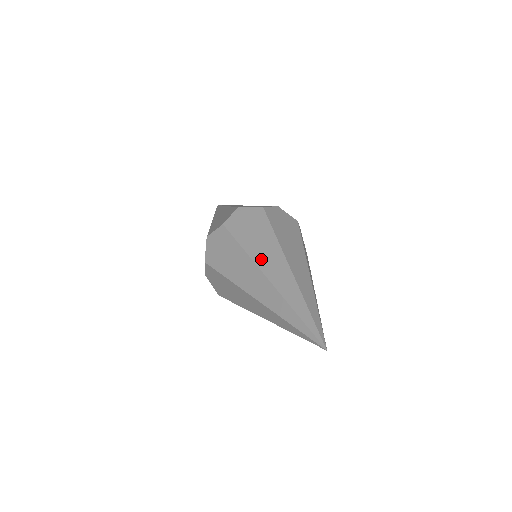
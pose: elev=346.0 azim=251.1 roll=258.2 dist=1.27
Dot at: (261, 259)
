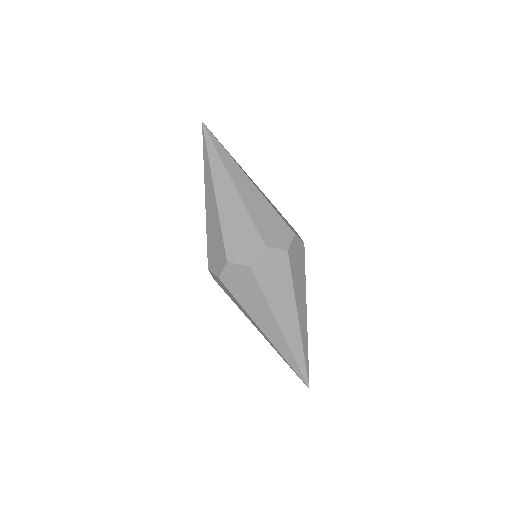
Dot at: (279, 312)
